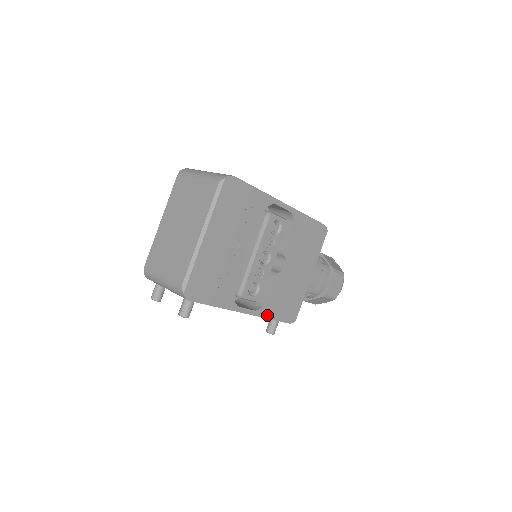
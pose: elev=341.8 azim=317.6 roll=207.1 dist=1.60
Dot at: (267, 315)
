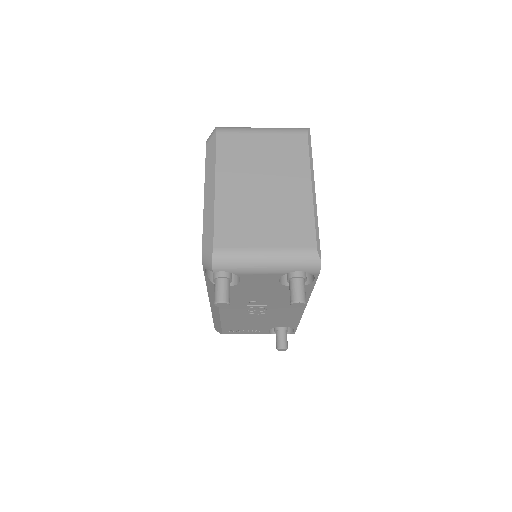
Dot at: occluded
